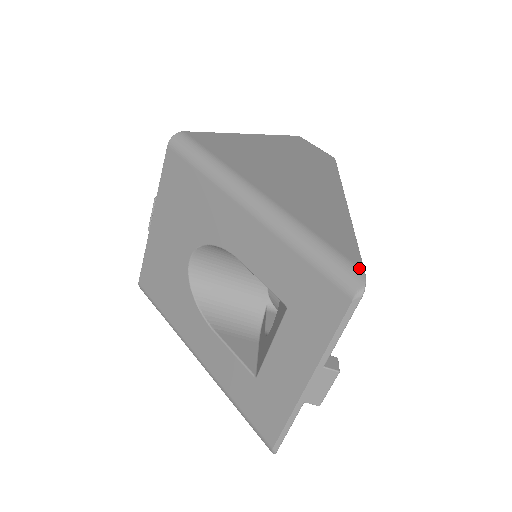
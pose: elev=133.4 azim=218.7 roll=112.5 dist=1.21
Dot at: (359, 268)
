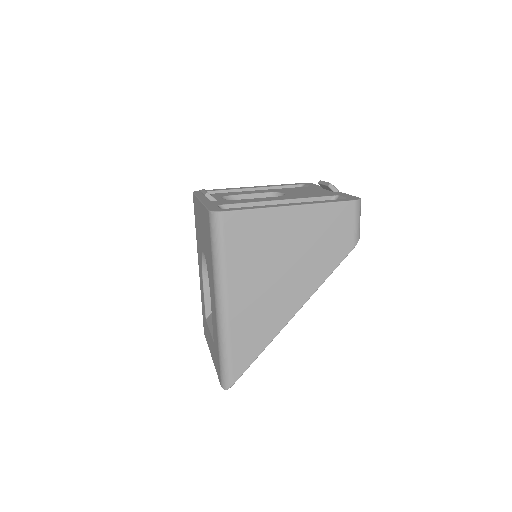
Dot at: (232, 382)
